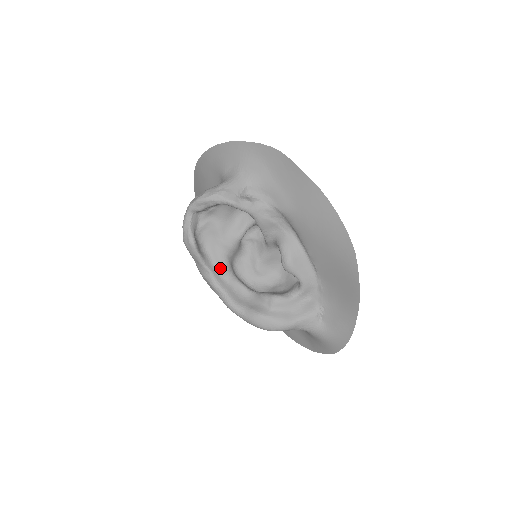
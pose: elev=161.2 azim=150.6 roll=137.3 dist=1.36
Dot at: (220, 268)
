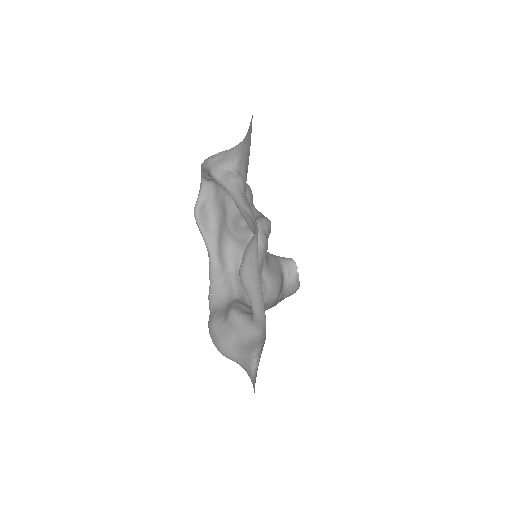
Dot at: (220, 253)
